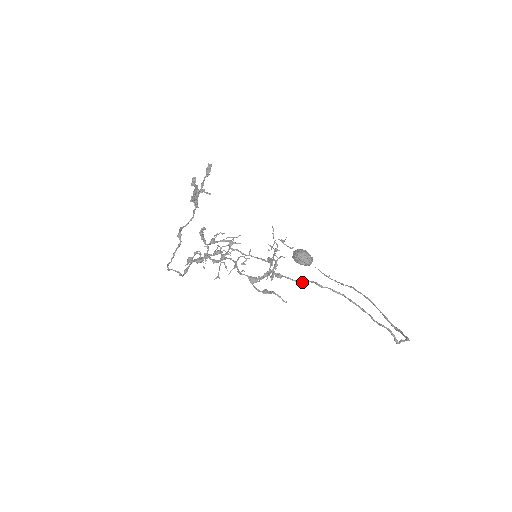
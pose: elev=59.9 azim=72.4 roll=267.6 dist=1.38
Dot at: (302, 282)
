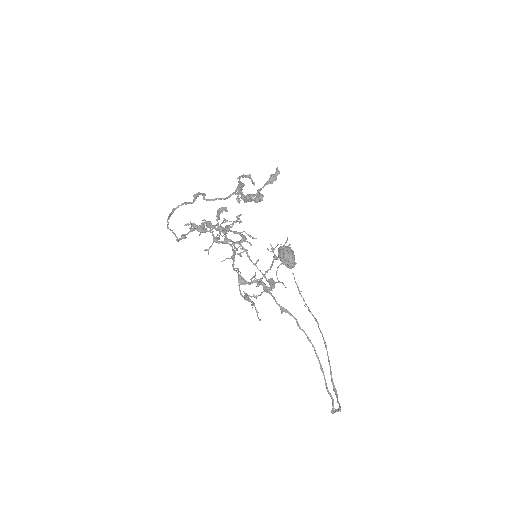
Dot at: (285, 312)
